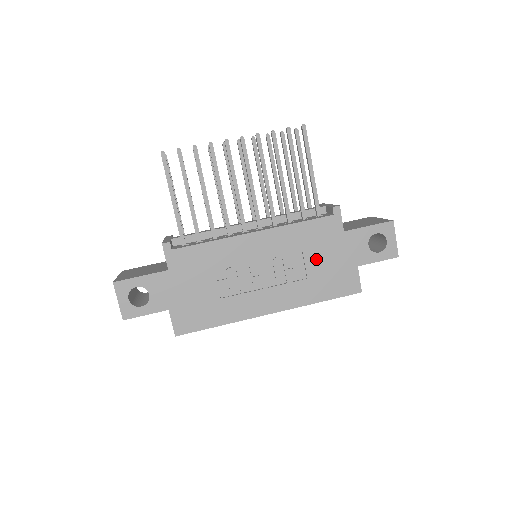
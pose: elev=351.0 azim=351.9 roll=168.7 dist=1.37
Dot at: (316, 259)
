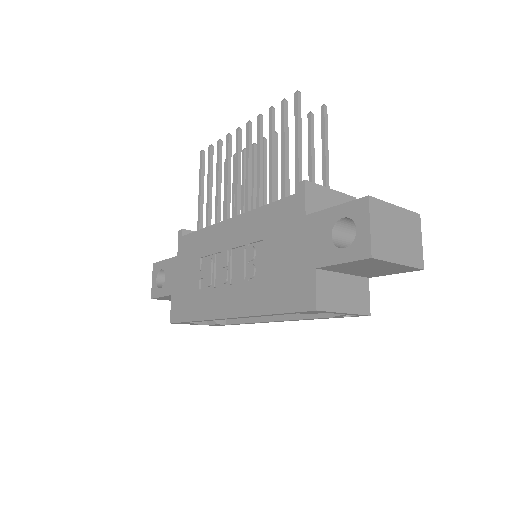
Dot at: (274, 253)
